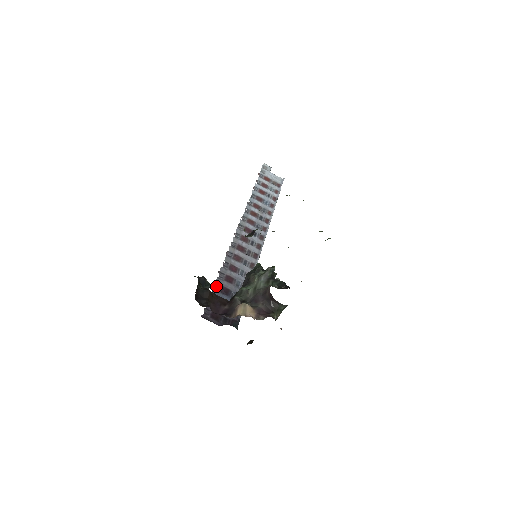
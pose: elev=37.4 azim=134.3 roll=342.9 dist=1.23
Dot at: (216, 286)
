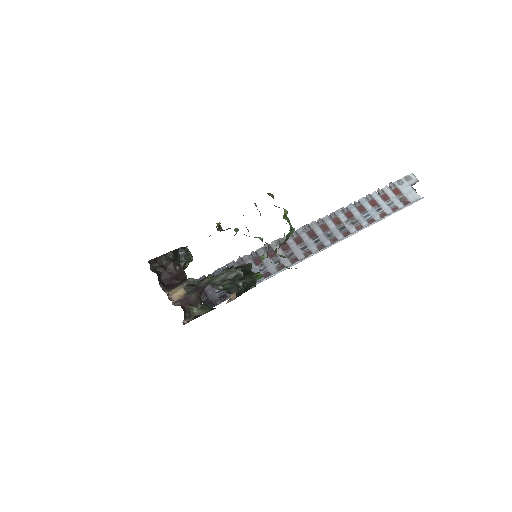
Dot at: (225, 267)
